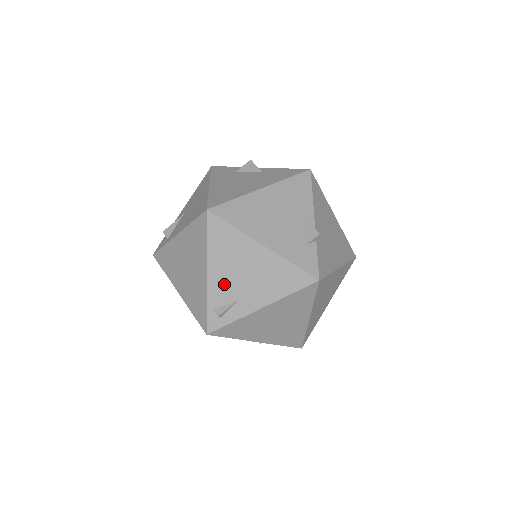
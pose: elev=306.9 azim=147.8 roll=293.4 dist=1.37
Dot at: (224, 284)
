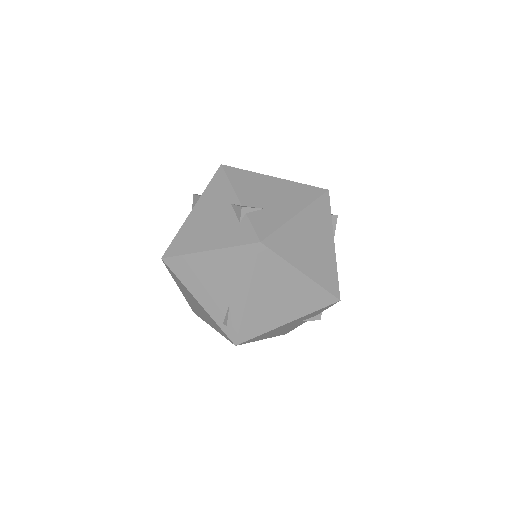
Dot at: (212, 300)
